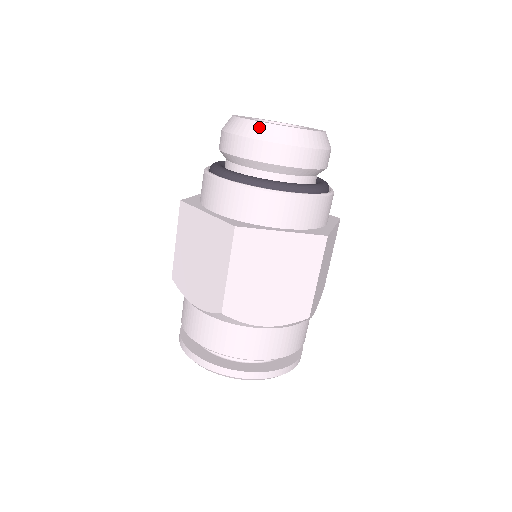
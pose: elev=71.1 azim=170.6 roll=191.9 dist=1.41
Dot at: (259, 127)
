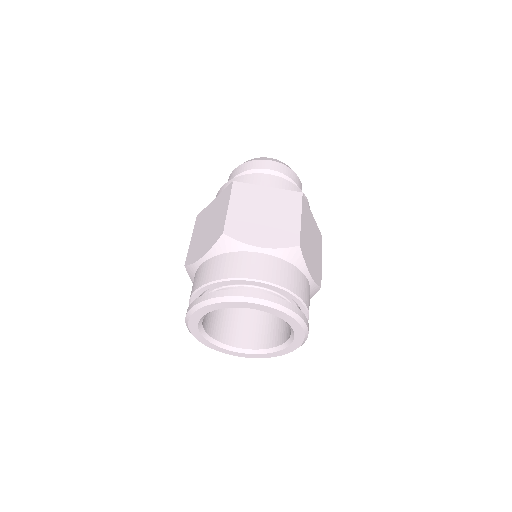
Dot at: (284, 163)
